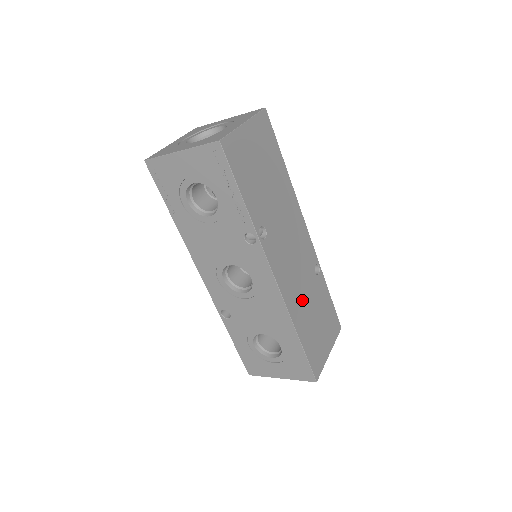
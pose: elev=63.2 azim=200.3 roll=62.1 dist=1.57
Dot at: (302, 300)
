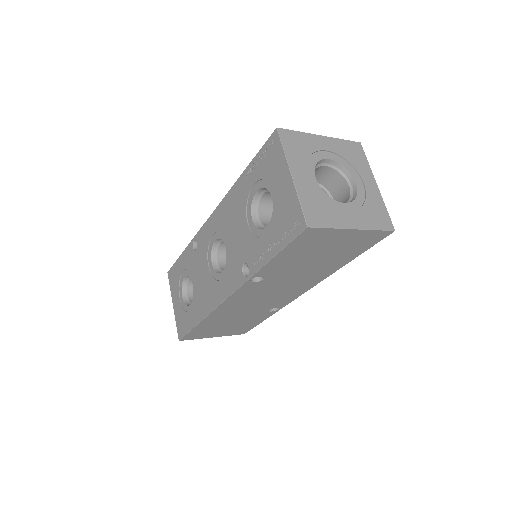
Dot at: (233, 314)
